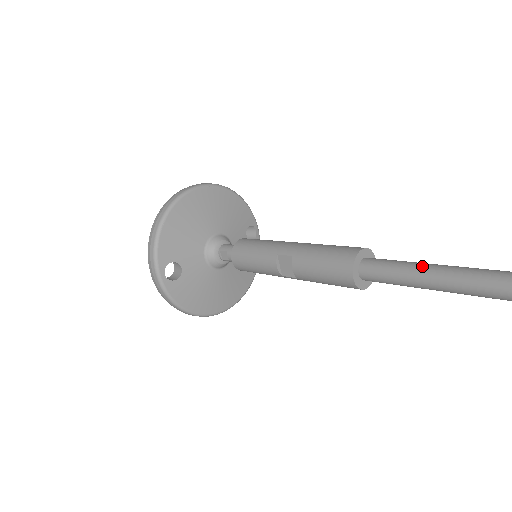
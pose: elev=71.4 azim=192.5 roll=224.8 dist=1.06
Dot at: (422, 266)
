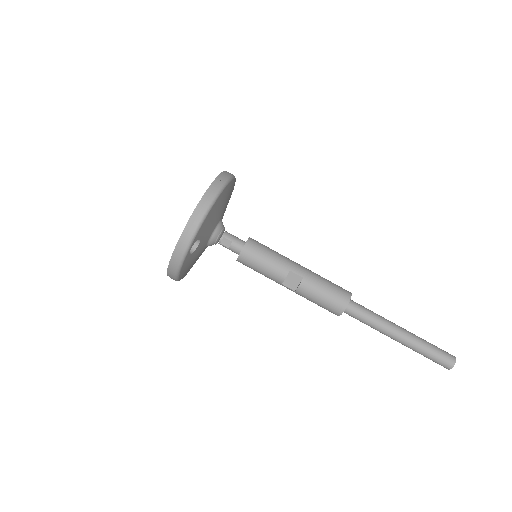
Dot at: (384, 319)
